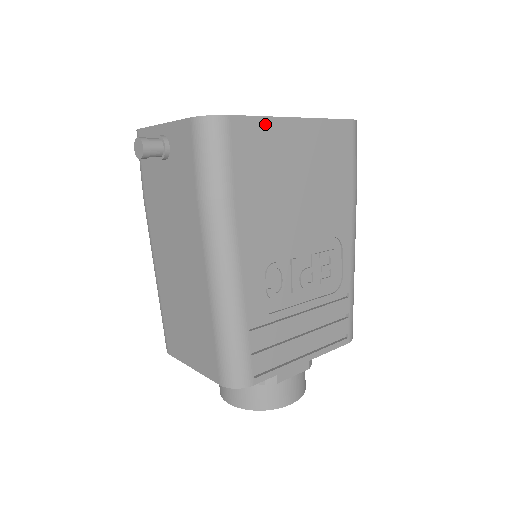
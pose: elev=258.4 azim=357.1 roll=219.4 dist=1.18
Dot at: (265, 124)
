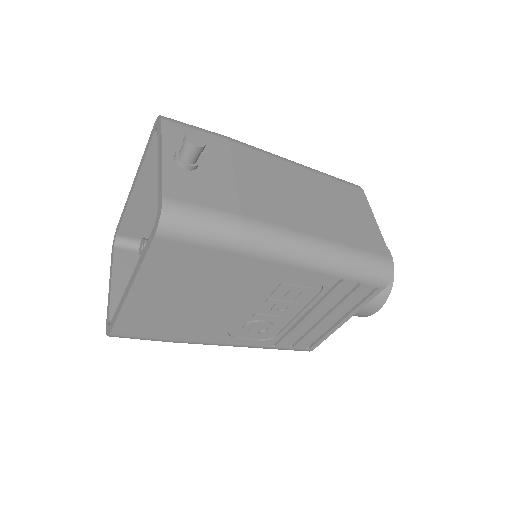
Dot at: (125, 315)
